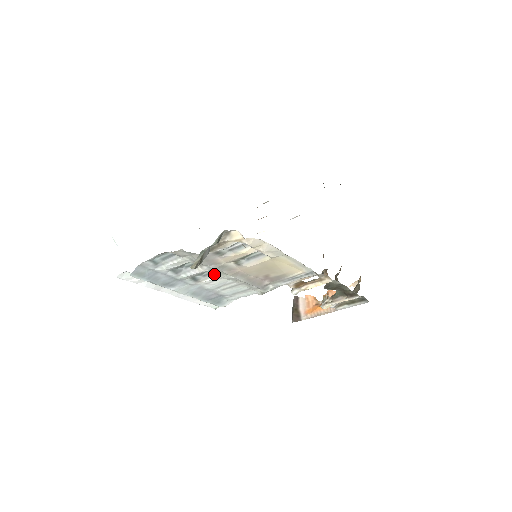
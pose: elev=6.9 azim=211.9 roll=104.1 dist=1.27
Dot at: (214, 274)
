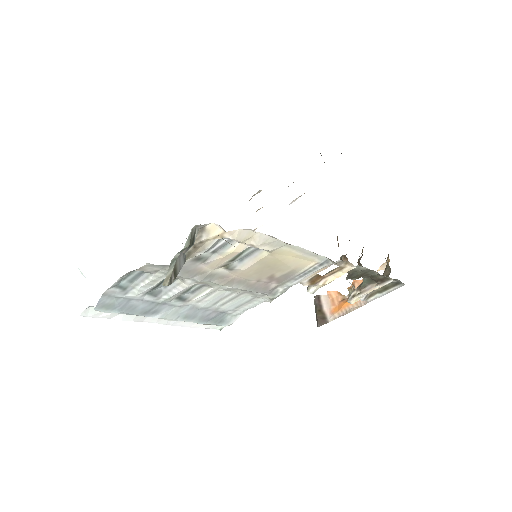
Dot at: (204, 288)
